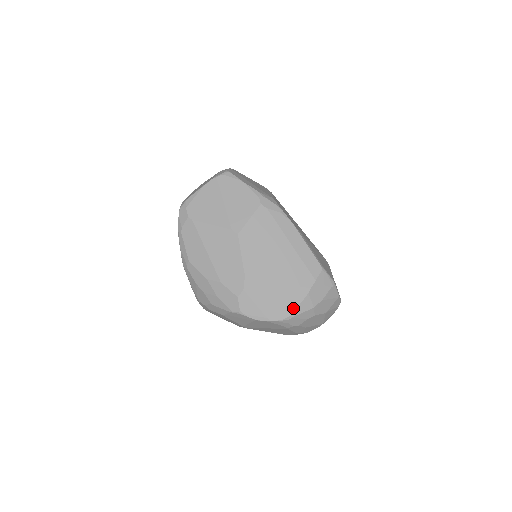
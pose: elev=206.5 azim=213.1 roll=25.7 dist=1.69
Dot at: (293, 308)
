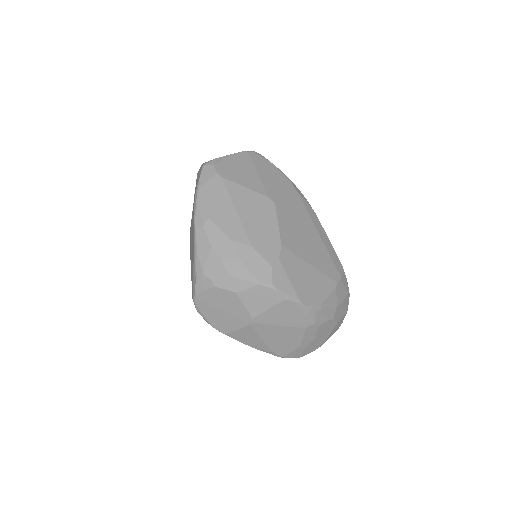
Dot at: (323, 297)
